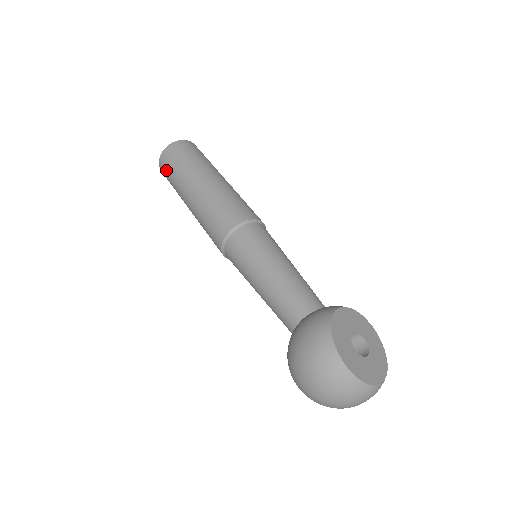
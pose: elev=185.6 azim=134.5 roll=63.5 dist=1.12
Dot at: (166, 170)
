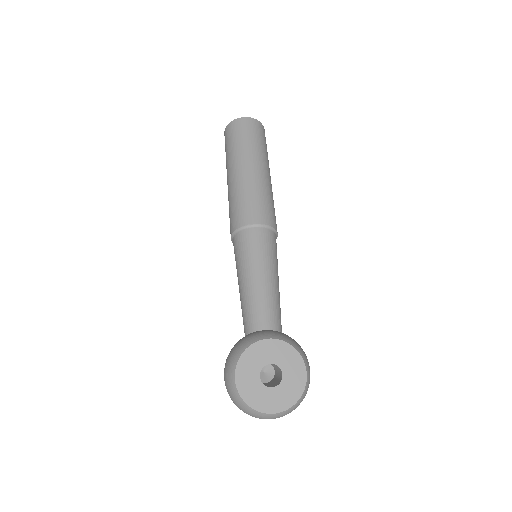
Dot at: occluded
